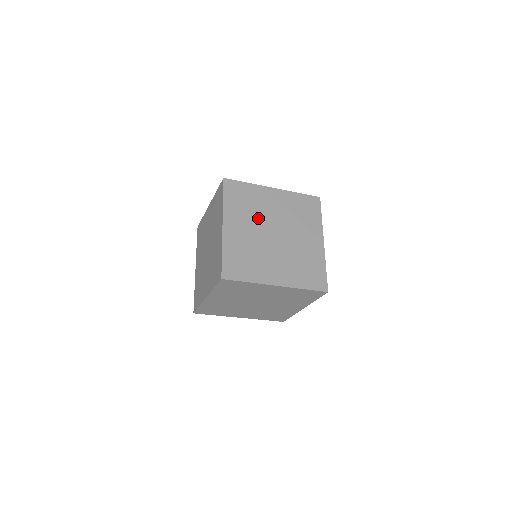
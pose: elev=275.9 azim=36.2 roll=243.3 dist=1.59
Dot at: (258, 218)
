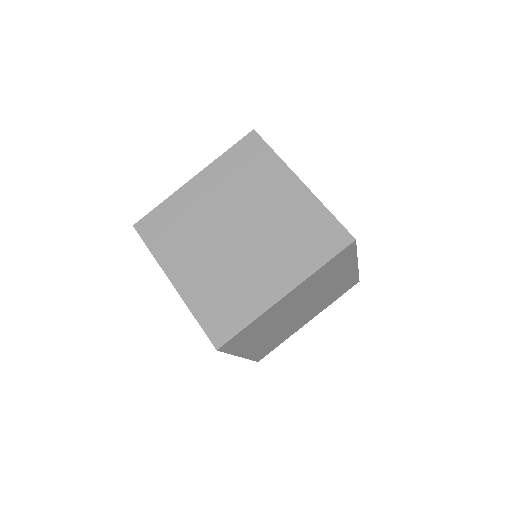
Dot at: occluded
